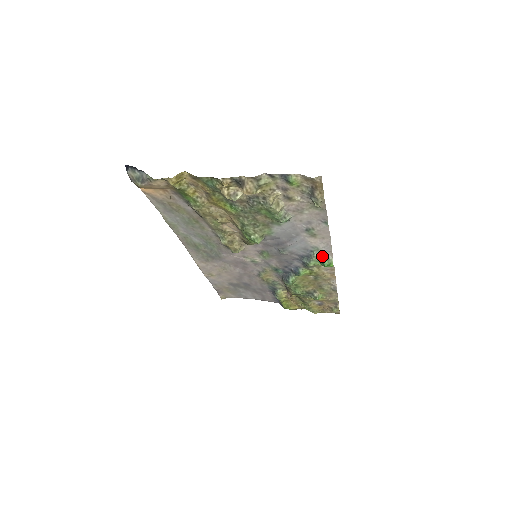
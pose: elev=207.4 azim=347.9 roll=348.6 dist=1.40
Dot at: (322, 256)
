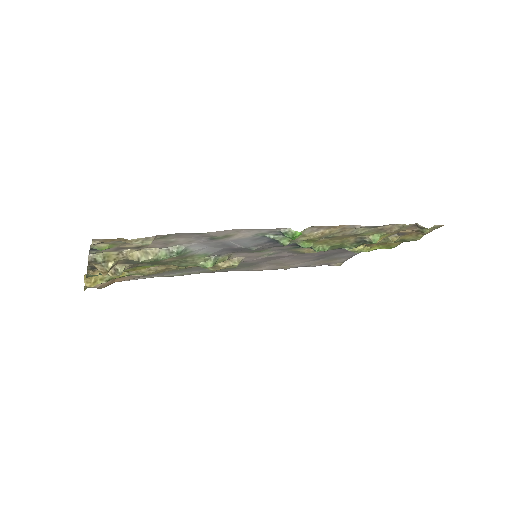
Dot at: (279, 233)
